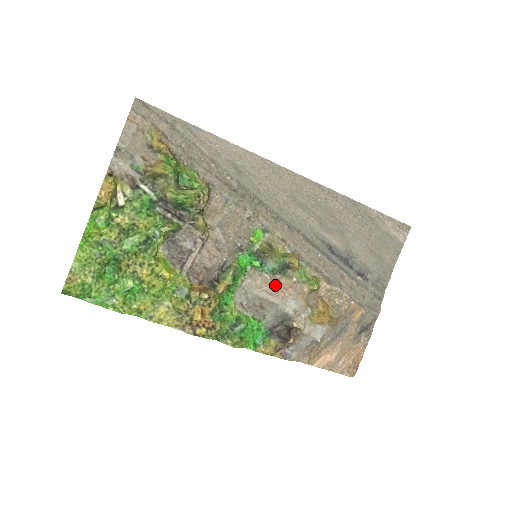
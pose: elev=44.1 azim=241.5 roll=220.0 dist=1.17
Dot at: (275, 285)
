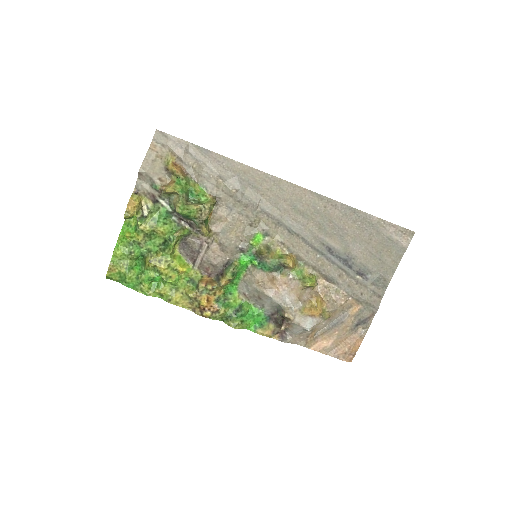
Dot at: (270, 281)
